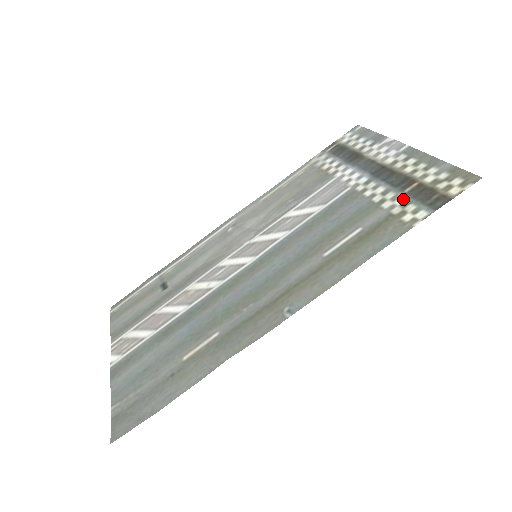
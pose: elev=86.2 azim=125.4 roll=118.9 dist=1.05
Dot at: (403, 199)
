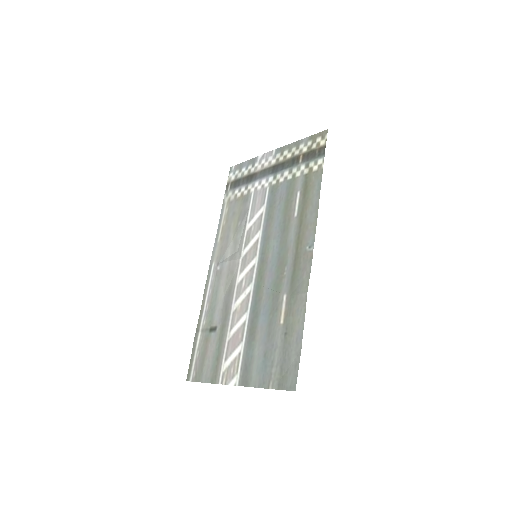
Dot at: (303, 165)
